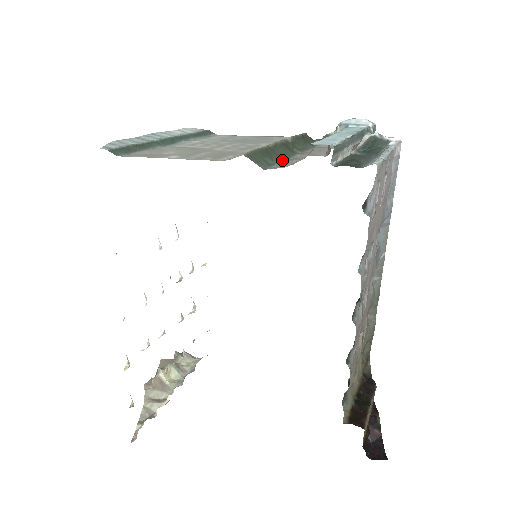
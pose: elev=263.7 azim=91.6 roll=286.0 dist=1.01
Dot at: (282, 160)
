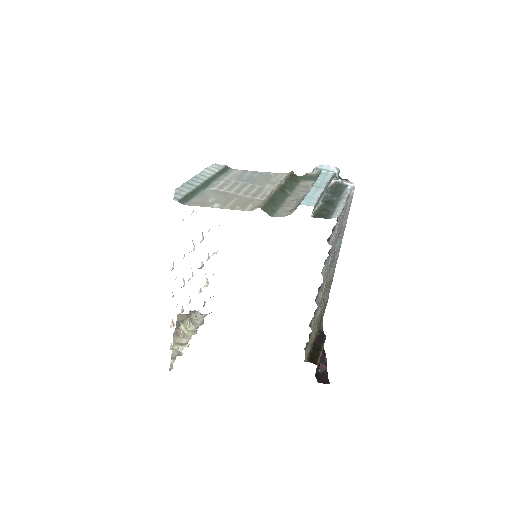
Dot at: (280, 205)
